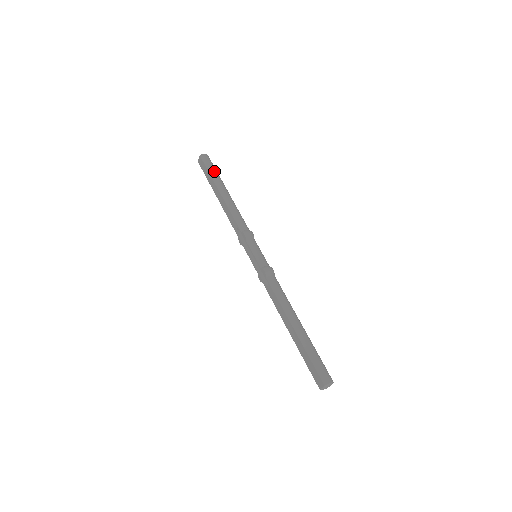
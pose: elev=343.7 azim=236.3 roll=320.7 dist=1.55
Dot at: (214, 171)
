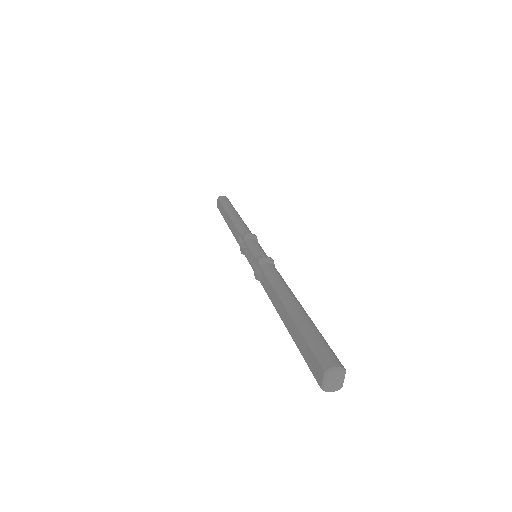
Dot at: (228, 203)
